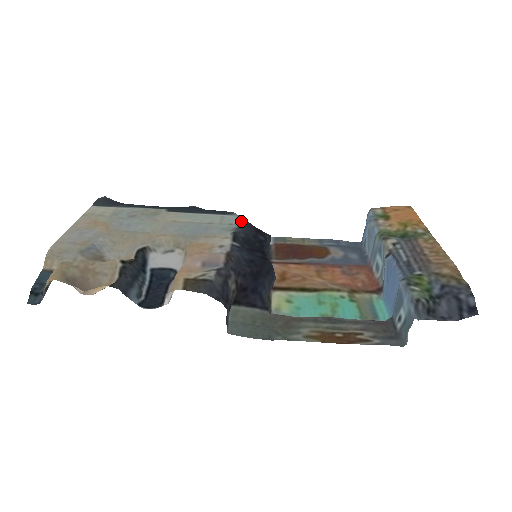
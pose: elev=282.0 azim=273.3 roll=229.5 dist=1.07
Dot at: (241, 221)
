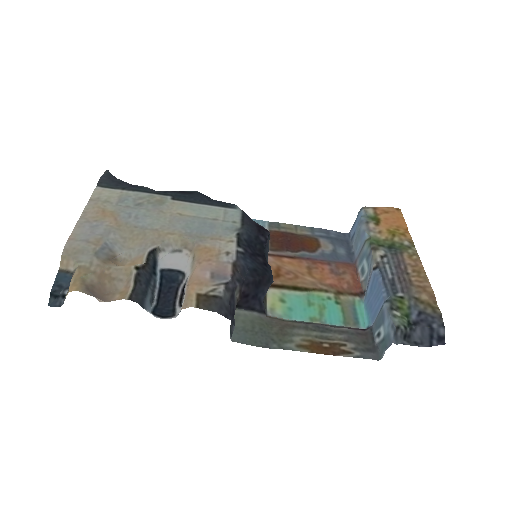
Dot at: (244, 218)
